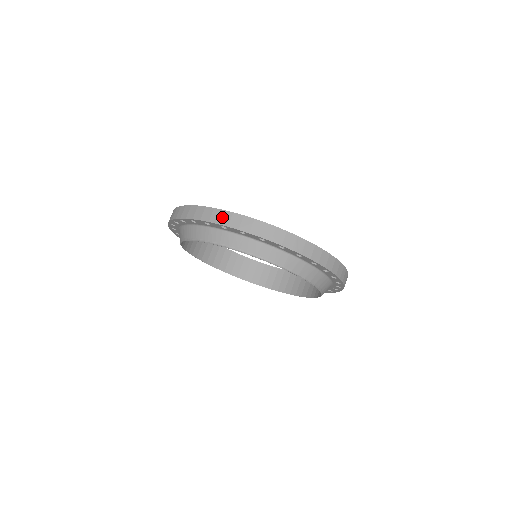
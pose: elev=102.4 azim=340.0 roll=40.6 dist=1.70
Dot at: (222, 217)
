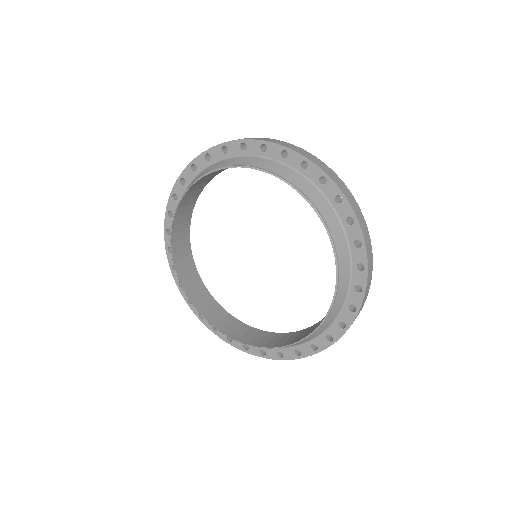
Dot at: occluded
